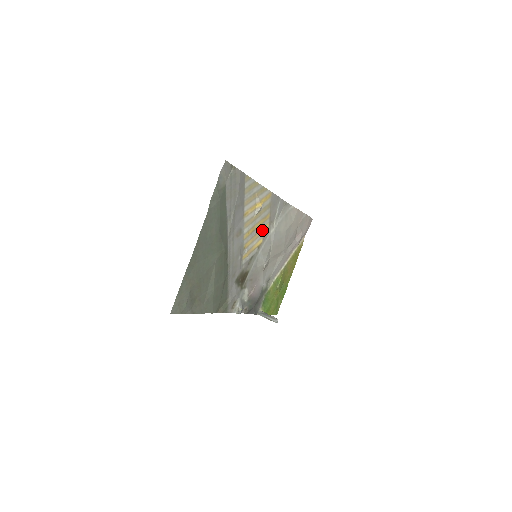
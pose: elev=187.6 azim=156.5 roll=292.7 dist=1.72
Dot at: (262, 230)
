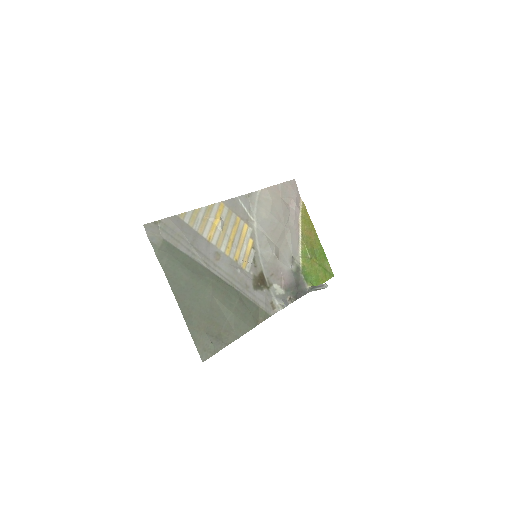
Dot at: (243, 233)
